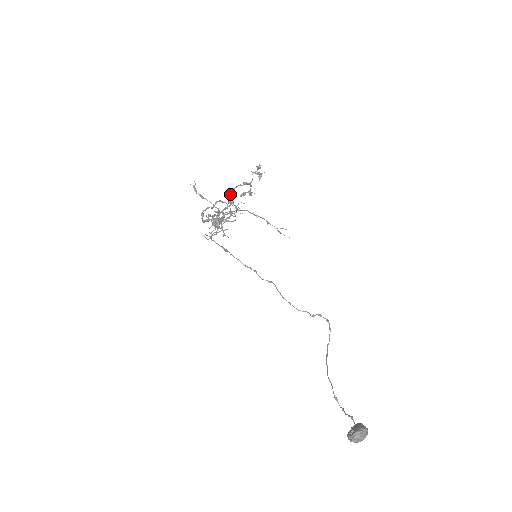
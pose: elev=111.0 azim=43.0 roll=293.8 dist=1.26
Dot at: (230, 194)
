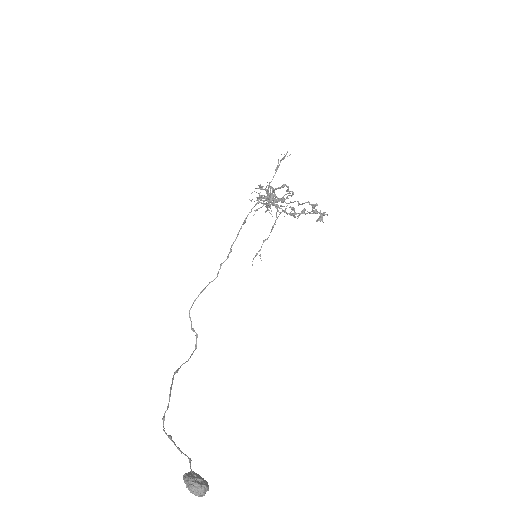
Dot at: (312, 206)
